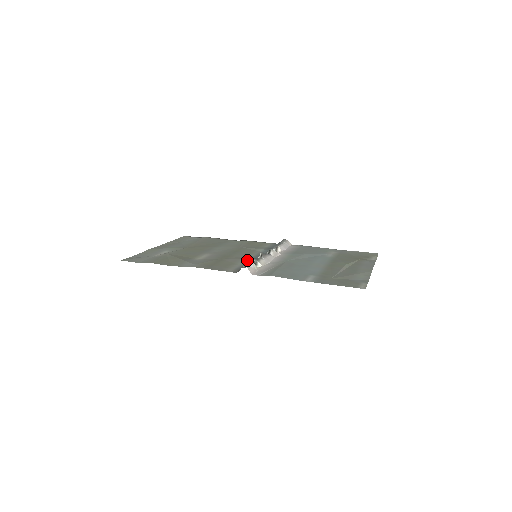
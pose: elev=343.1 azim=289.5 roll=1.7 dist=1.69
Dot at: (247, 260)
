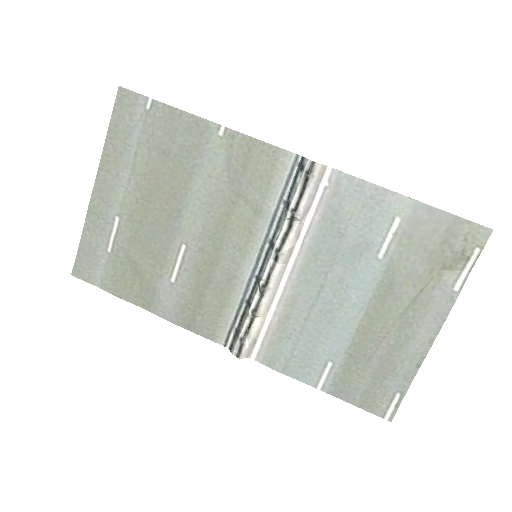
Dot at: (242, 286)
